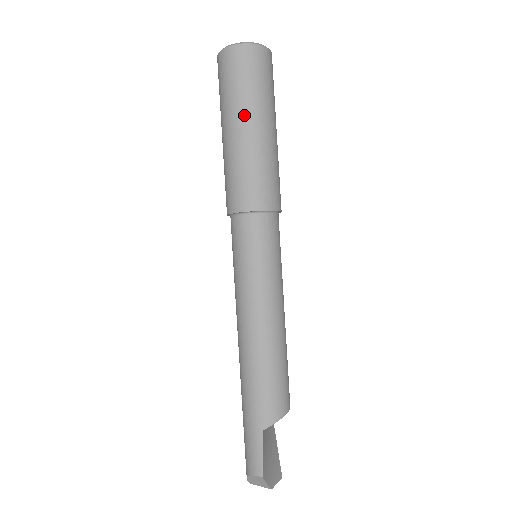
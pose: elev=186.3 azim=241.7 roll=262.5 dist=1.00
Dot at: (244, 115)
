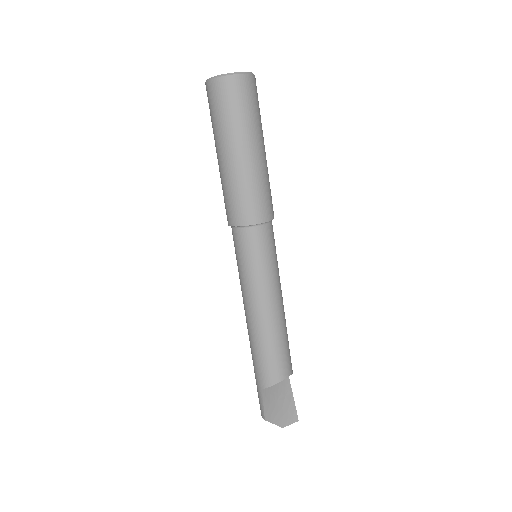
Dot at: (222, 144)
